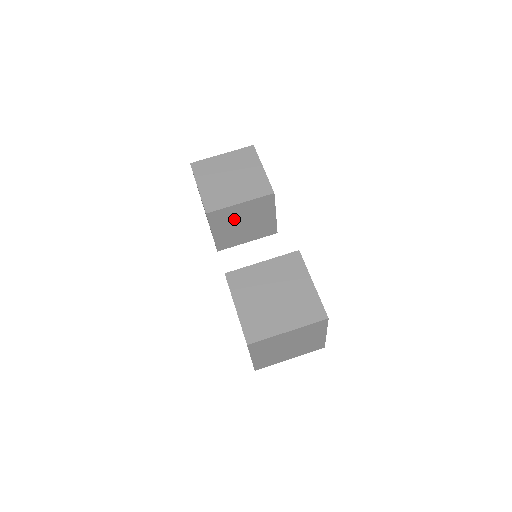
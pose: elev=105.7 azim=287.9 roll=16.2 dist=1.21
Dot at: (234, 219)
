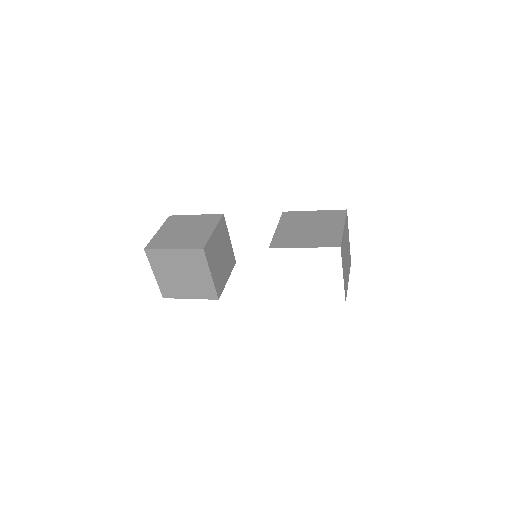
Dot at: (216, 252)
